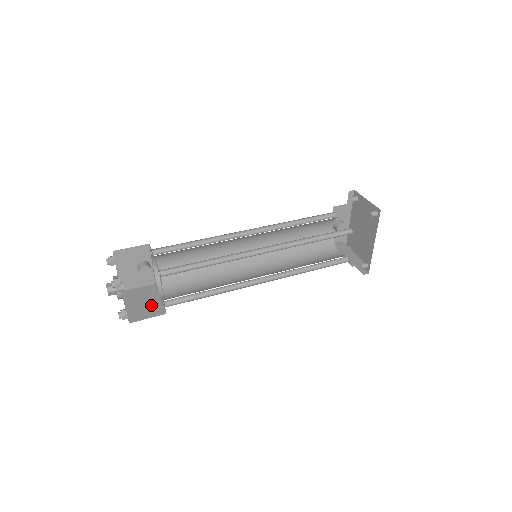
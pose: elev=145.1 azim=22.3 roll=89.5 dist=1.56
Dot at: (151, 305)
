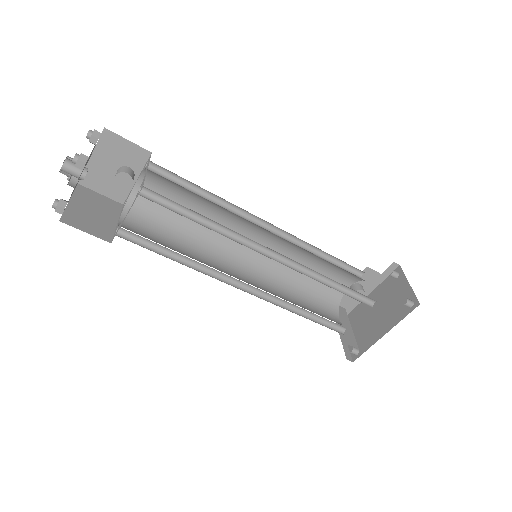
Dot at: (101, 221)
